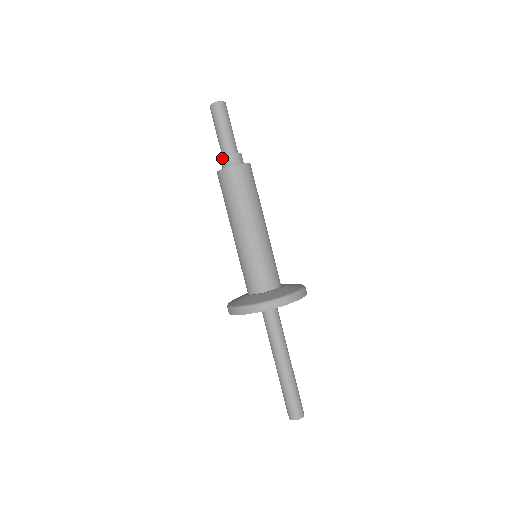
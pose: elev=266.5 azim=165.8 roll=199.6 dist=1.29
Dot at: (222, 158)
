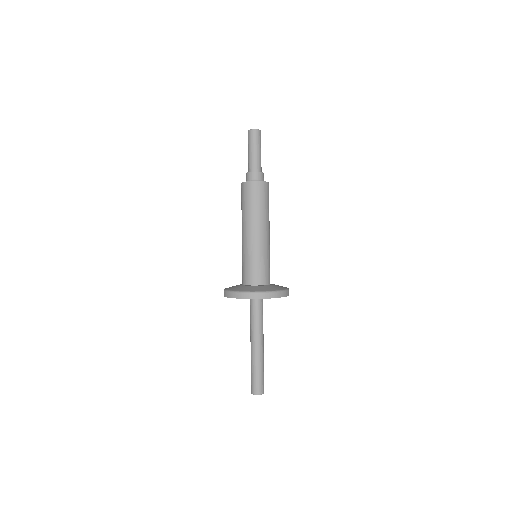
Dot at: (248, 173)
